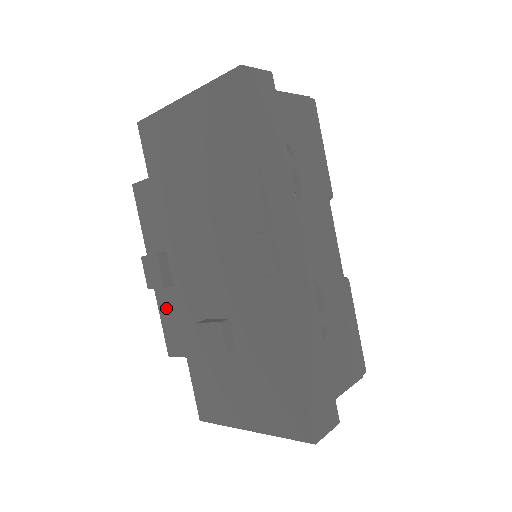
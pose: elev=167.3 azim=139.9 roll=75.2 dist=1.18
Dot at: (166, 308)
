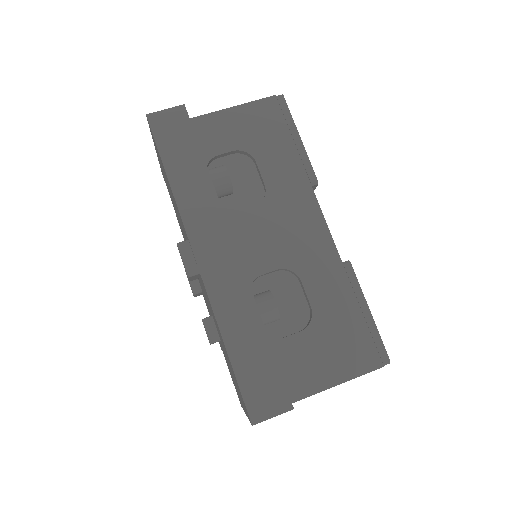
Dot at: occluded
